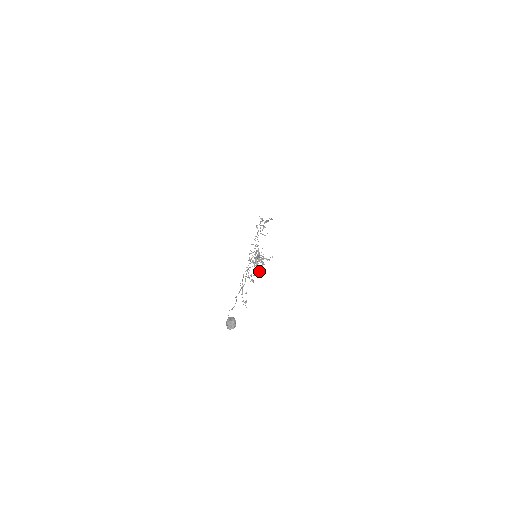
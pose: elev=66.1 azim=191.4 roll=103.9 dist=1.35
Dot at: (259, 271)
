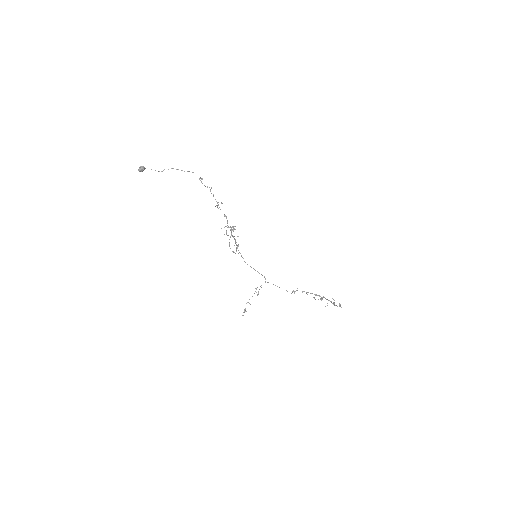
Dot at: (236, 247)
